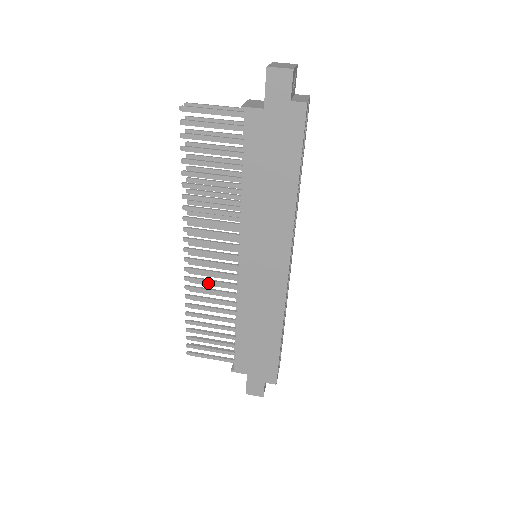
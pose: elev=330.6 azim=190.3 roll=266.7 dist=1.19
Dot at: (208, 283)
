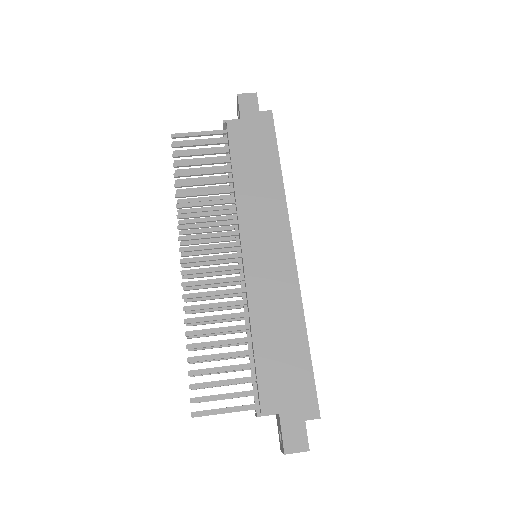
Dot at: (210, 295)
